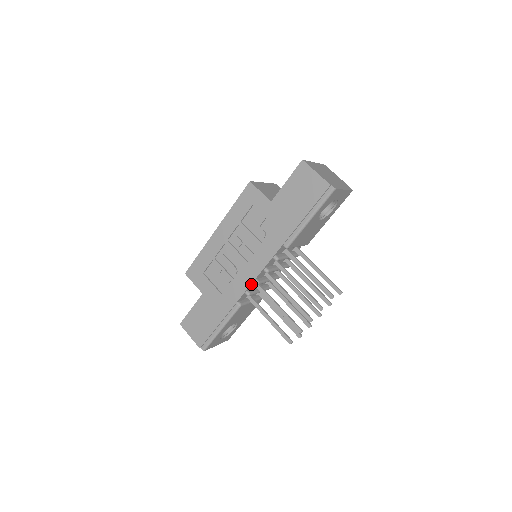
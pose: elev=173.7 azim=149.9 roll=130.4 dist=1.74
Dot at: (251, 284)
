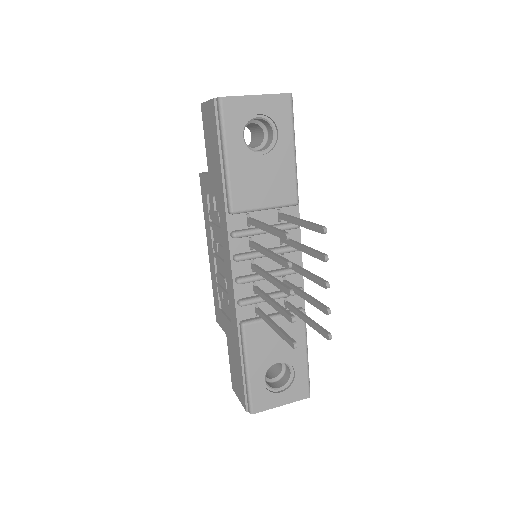
Dot at: (234, 287)
